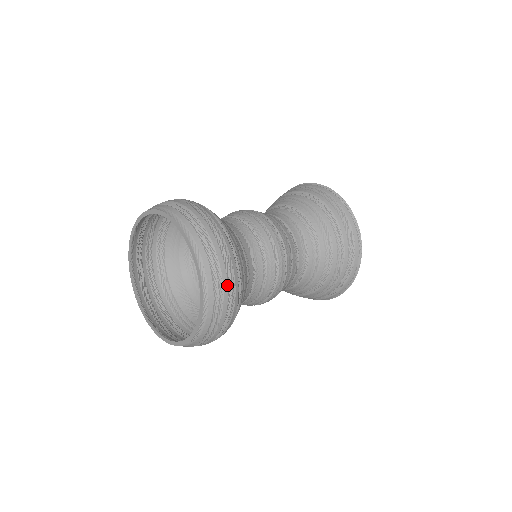
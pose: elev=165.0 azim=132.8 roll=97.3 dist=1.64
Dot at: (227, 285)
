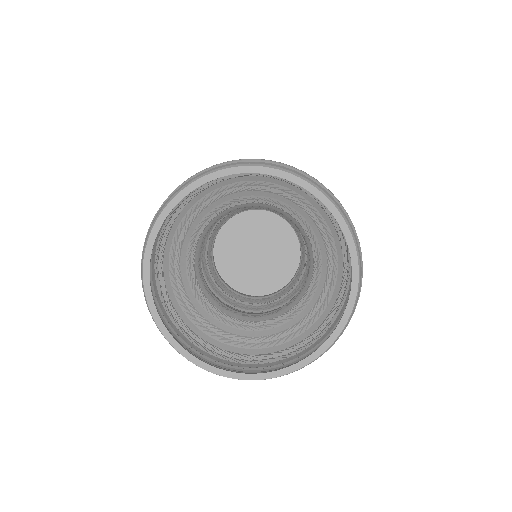
Dot at: (360, 247)
